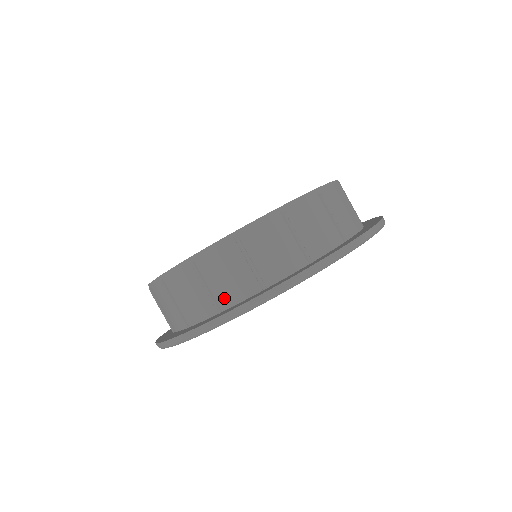
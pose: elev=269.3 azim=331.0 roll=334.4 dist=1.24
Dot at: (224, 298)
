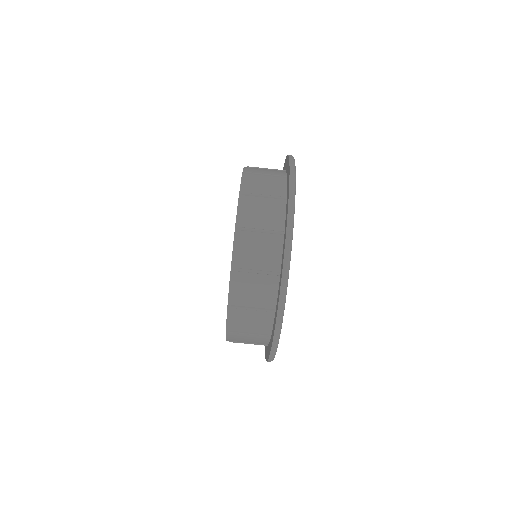
Dot at: (268, 303)
